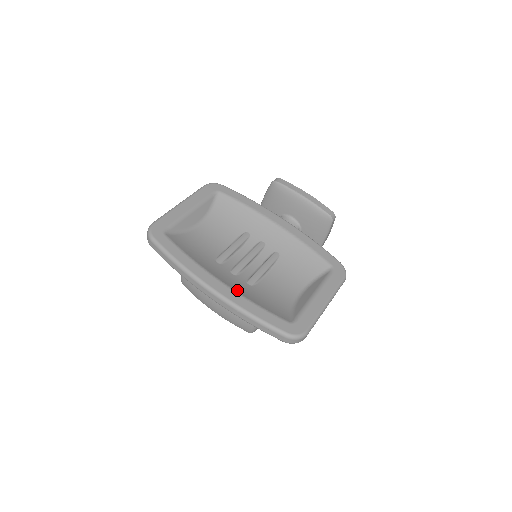
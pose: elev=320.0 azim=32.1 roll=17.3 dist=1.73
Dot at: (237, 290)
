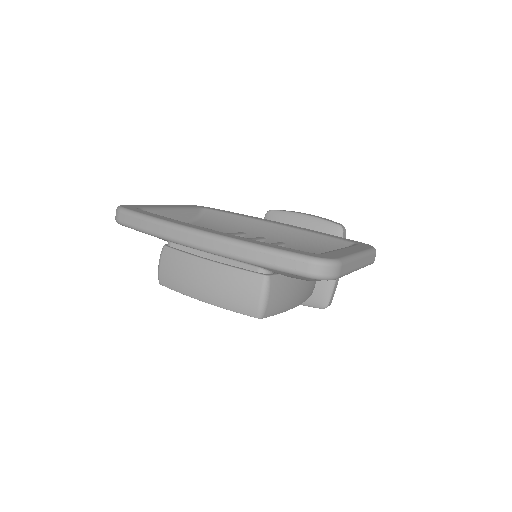
Dot at: occluded
